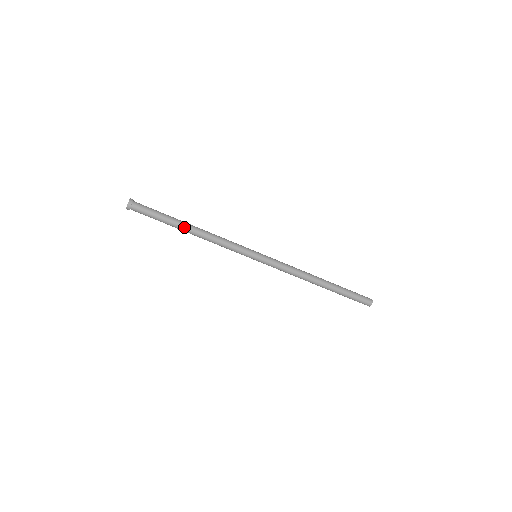
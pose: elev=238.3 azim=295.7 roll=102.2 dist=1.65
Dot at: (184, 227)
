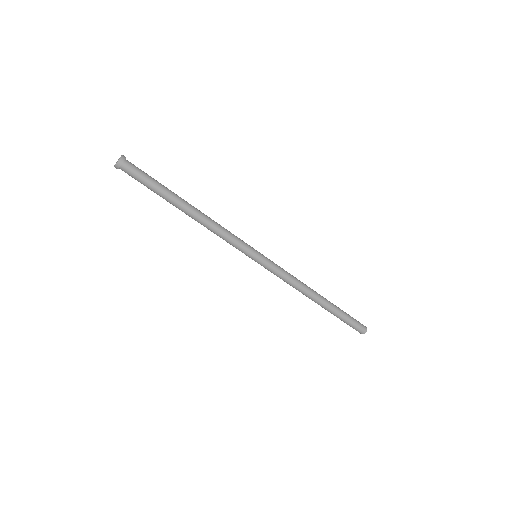
Dot at: (182, 203)
